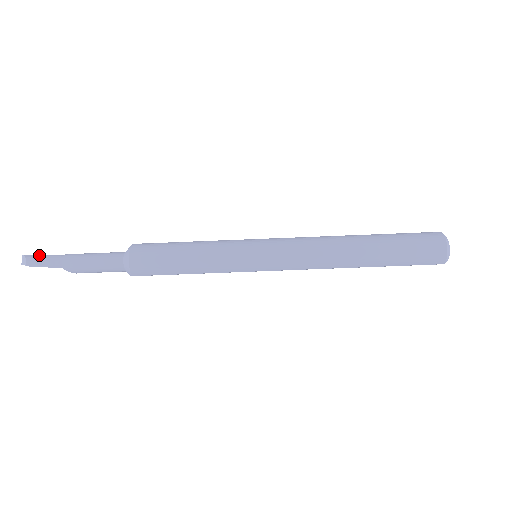
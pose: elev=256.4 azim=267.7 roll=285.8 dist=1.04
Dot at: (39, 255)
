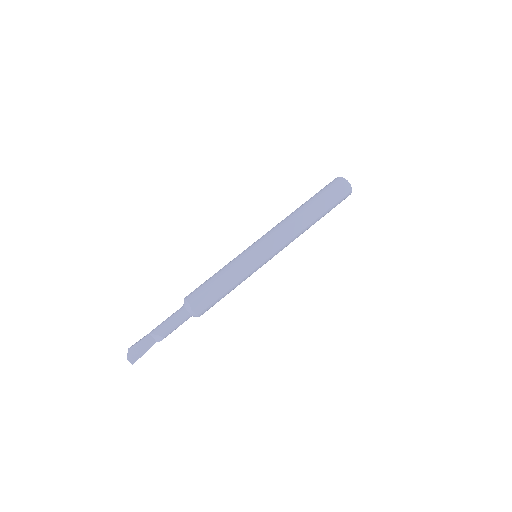
Dot at: occluded
